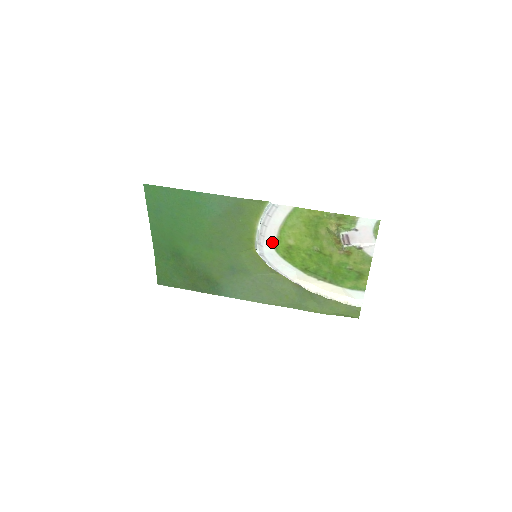
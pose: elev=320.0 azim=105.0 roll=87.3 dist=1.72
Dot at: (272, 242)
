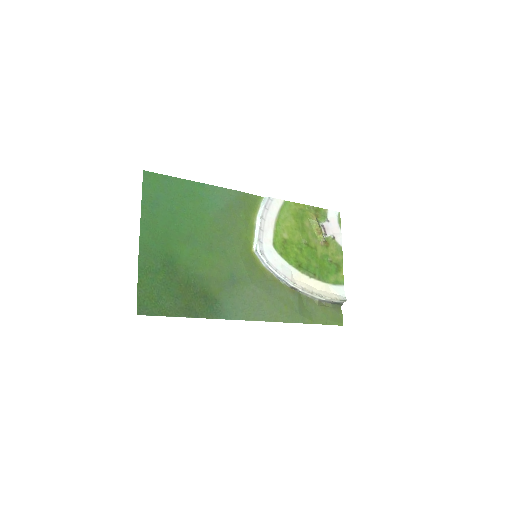
Dot at: (270, 237)
